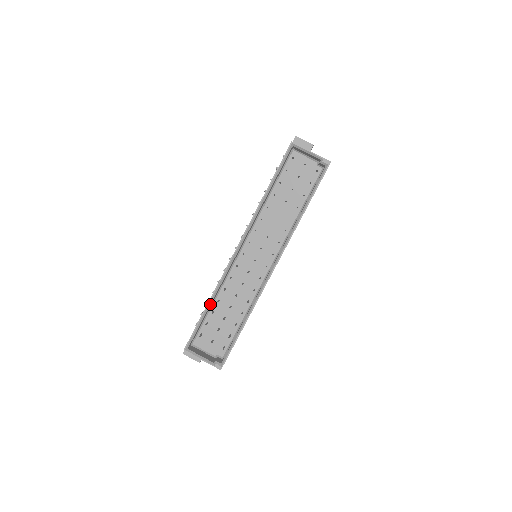
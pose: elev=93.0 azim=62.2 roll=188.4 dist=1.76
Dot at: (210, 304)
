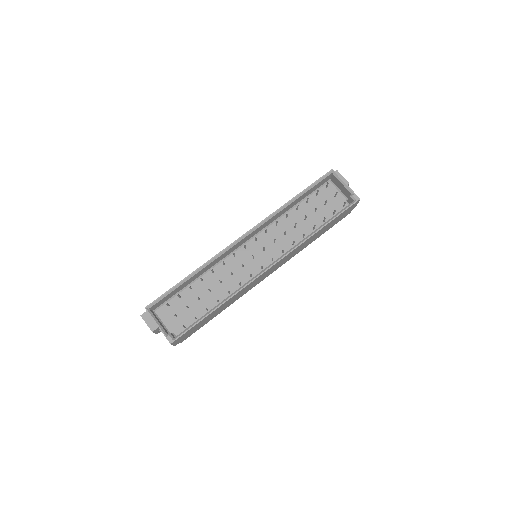
Dot at: (193, 275)
